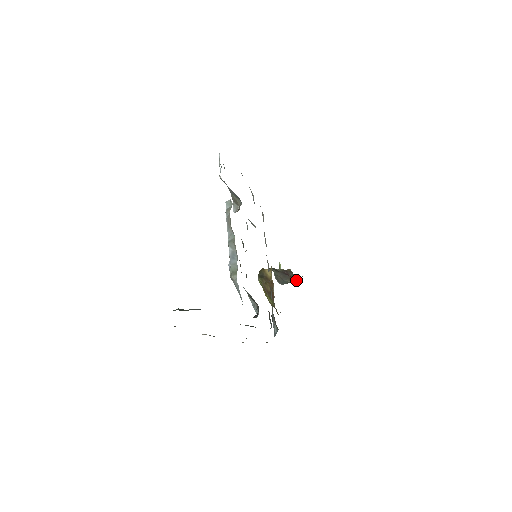
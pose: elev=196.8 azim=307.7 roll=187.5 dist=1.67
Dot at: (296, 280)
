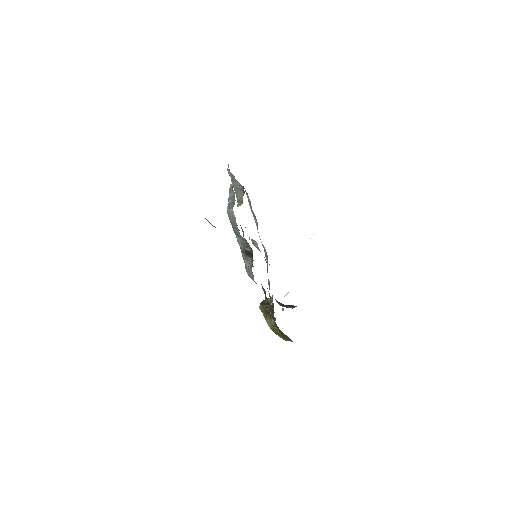
Dot at: occluded
